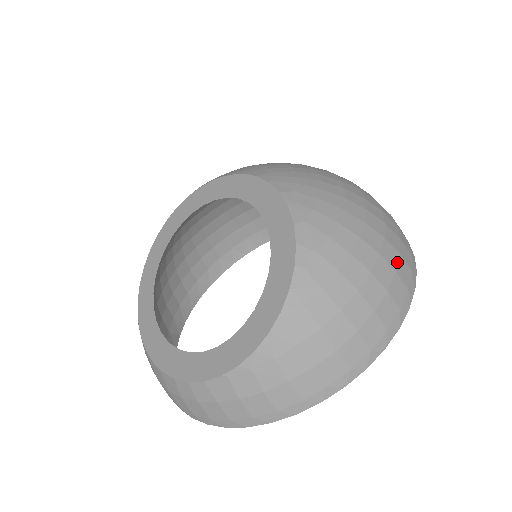
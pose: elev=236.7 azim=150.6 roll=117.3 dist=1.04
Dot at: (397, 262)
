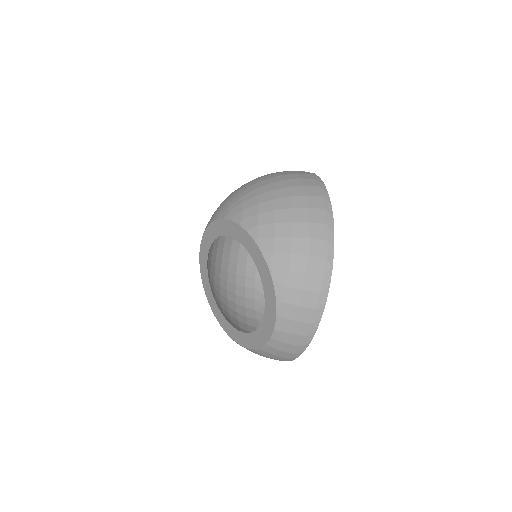
Dot at: (304, 191)
